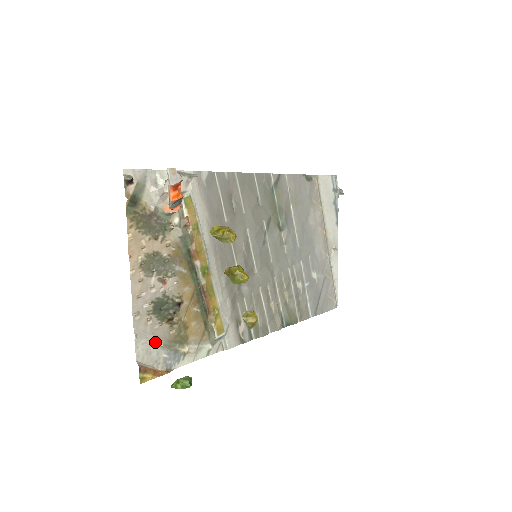
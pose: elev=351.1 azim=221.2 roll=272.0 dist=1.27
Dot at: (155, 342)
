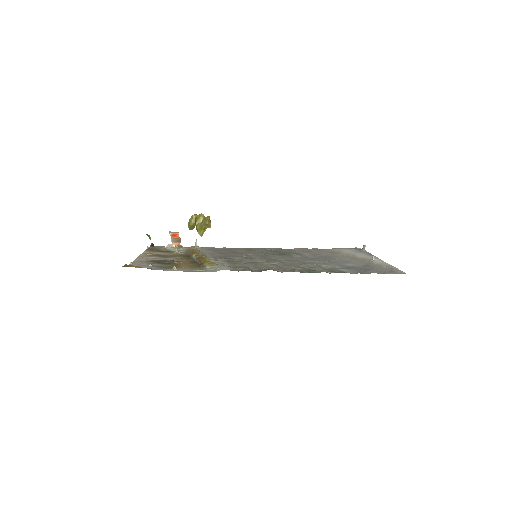
Dot at: occluded
